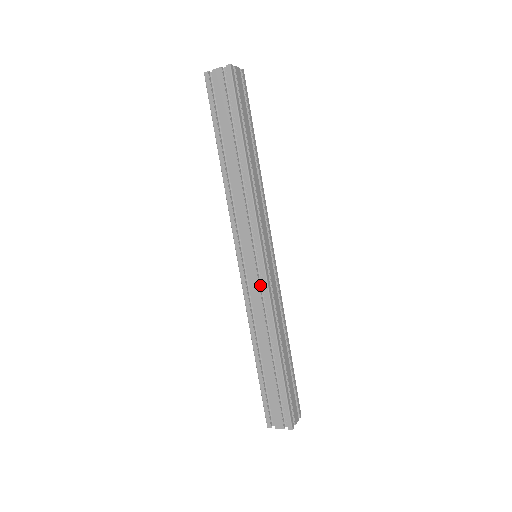
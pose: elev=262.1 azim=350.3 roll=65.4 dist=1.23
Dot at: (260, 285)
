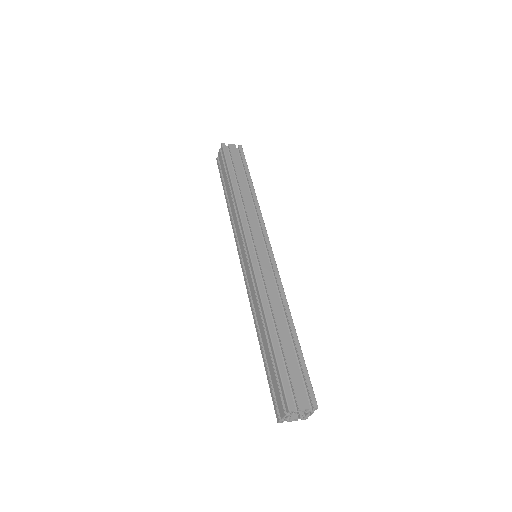
Dot at: (269, 269)
